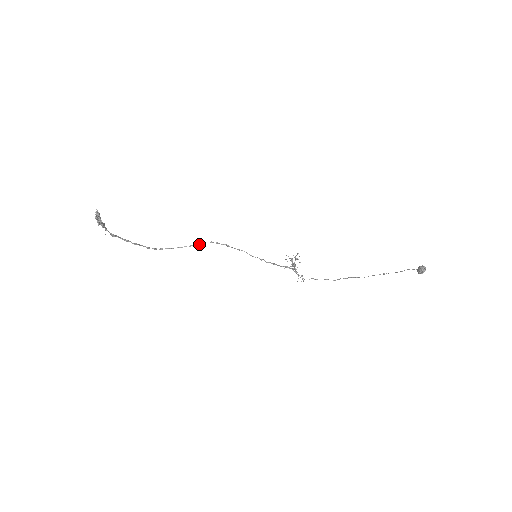
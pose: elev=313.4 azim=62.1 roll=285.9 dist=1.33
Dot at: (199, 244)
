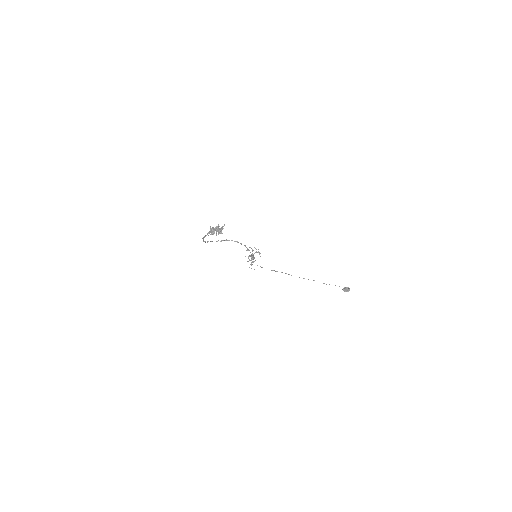
Dot at: (227, 240)
